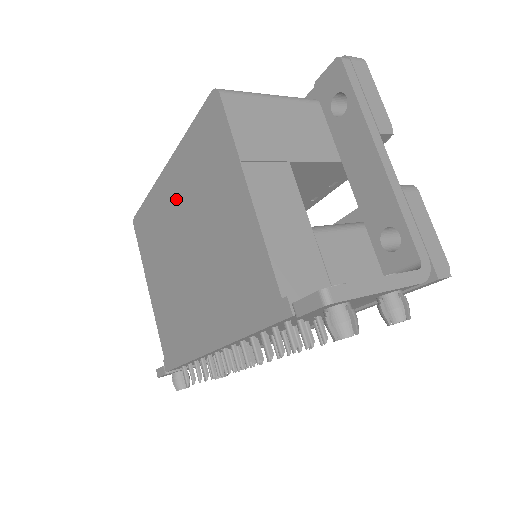
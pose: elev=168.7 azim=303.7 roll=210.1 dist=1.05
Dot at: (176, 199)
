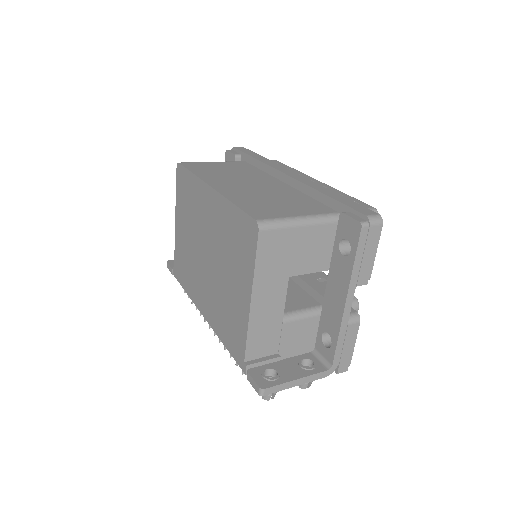
Dot at: (211, 219)
